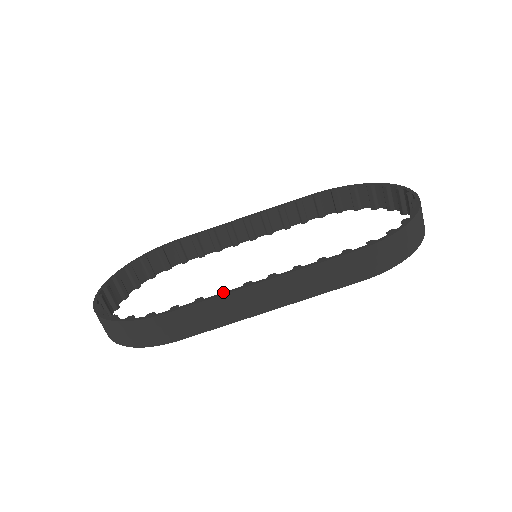
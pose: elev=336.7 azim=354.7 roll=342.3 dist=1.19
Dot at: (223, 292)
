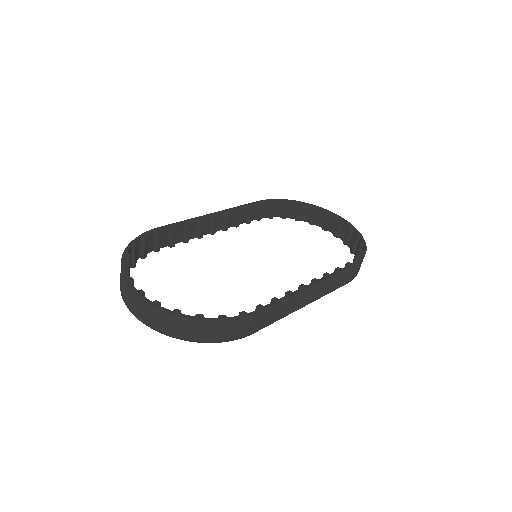
Dot at: (290, 293)
